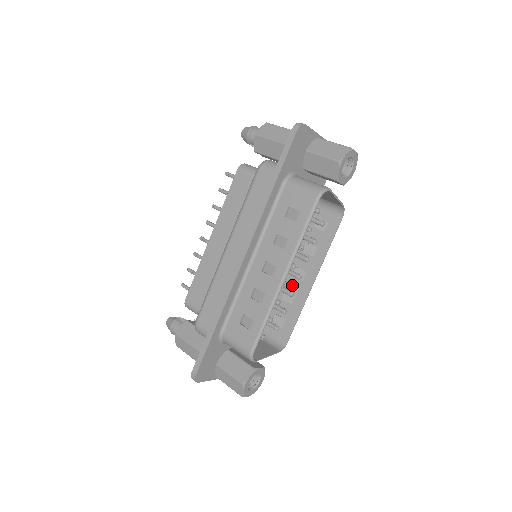
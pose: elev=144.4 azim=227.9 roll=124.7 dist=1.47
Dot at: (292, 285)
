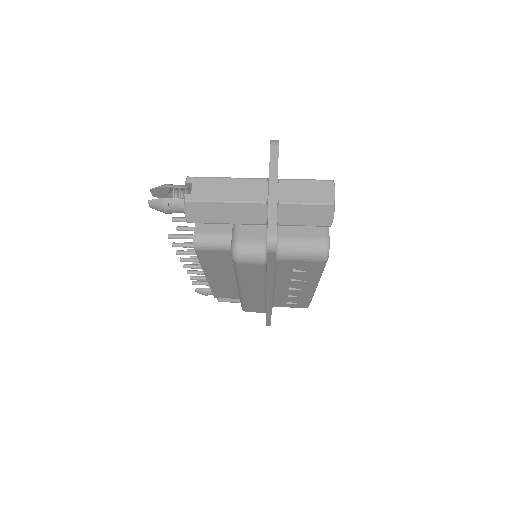
Dot at: occluded
